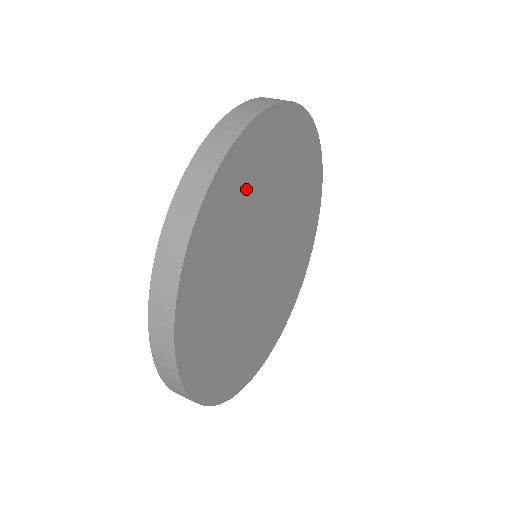
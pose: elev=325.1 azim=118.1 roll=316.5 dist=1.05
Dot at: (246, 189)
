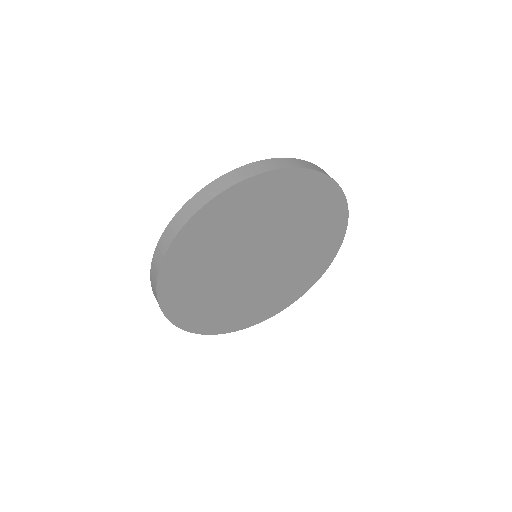
Dot at: (214, 236)
